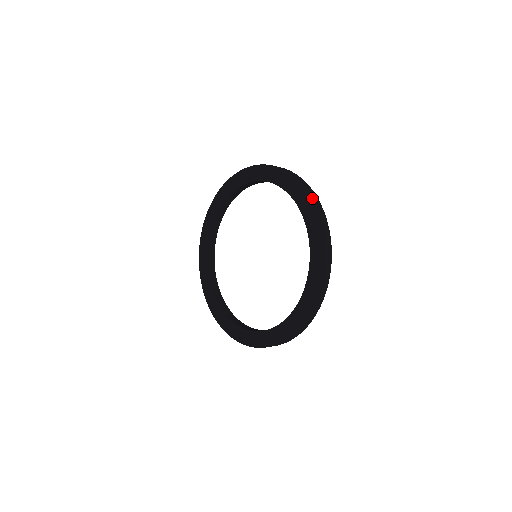
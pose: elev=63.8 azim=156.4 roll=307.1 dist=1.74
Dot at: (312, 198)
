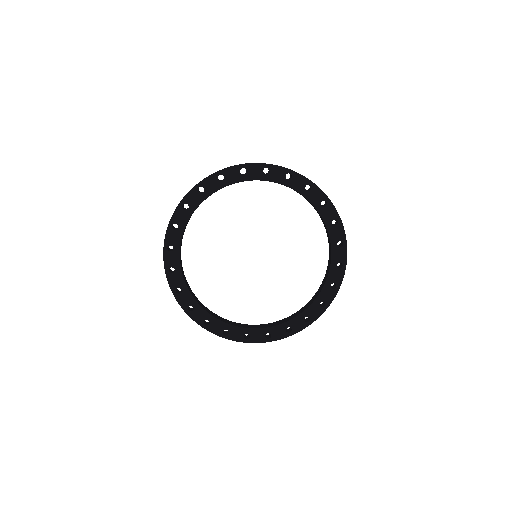
Dot at: occluded
